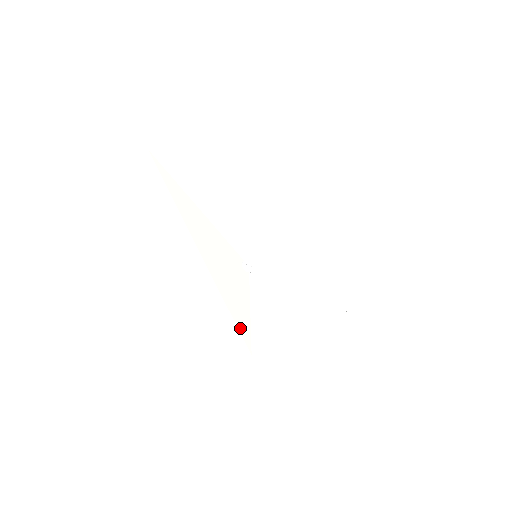
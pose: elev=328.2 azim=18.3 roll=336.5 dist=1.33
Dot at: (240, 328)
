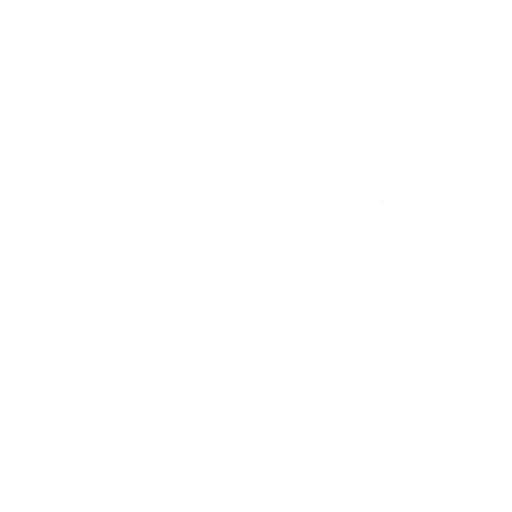
Dot at: (324, 325)
